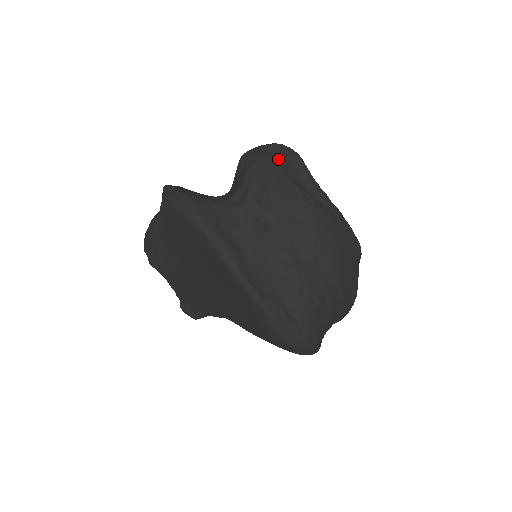
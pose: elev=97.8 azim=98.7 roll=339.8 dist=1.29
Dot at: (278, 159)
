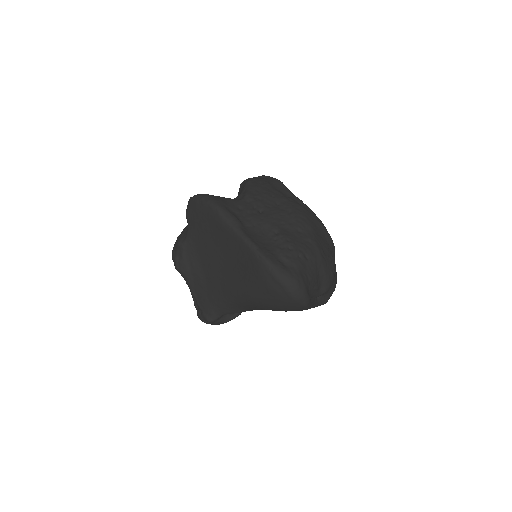
Dot at: (266, 180)
